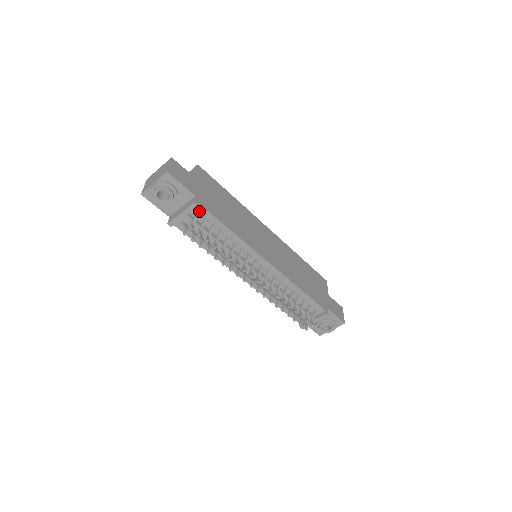
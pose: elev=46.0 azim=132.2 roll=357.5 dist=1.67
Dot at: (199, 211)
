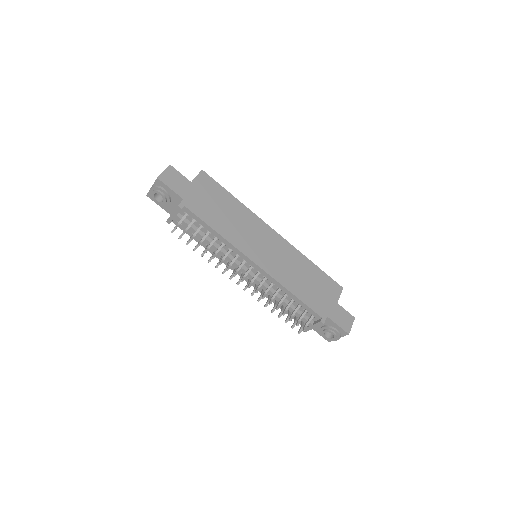
Dot at: (187, 212)
